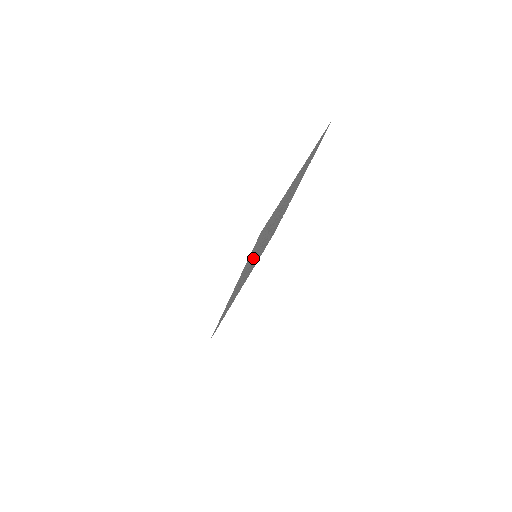
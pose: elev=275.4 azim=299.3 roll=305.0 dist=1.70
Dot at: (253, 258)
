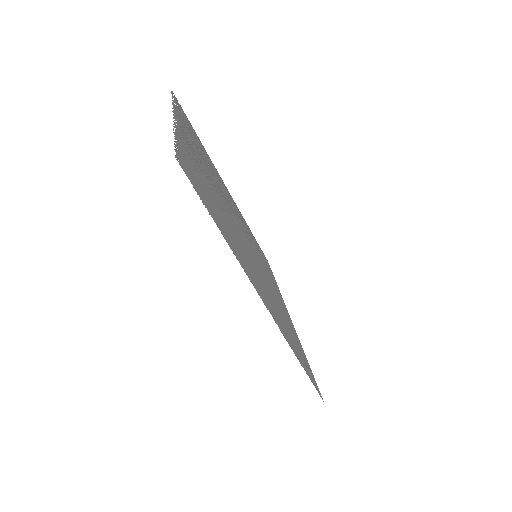
Dot at: occluded
